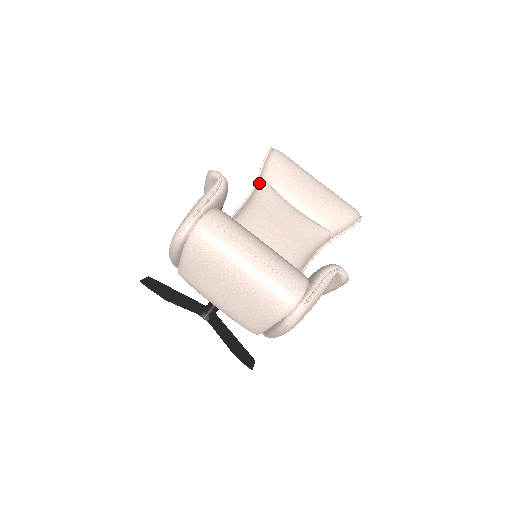
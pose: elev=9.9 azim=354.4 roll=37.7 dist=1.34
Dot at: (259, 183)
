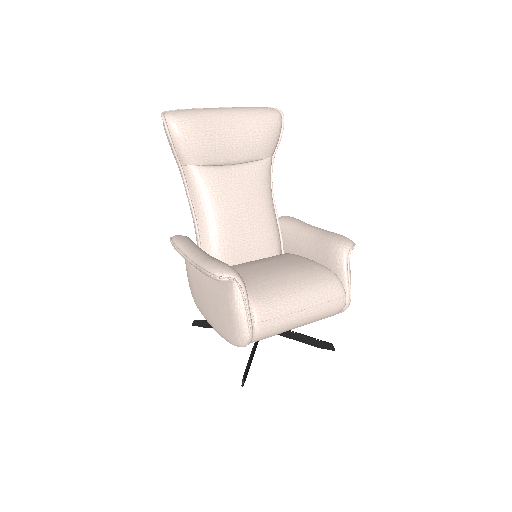
Dot at: (185, 170)
